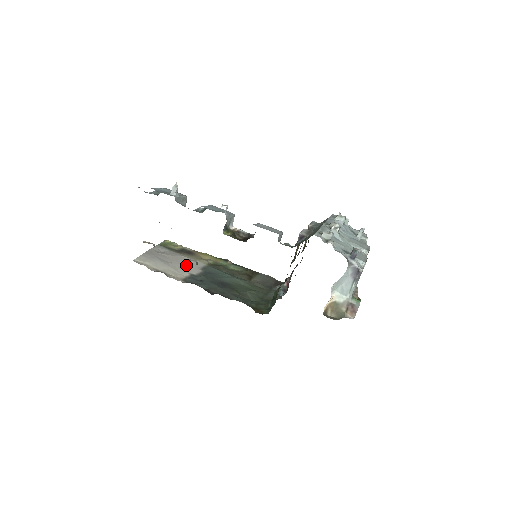
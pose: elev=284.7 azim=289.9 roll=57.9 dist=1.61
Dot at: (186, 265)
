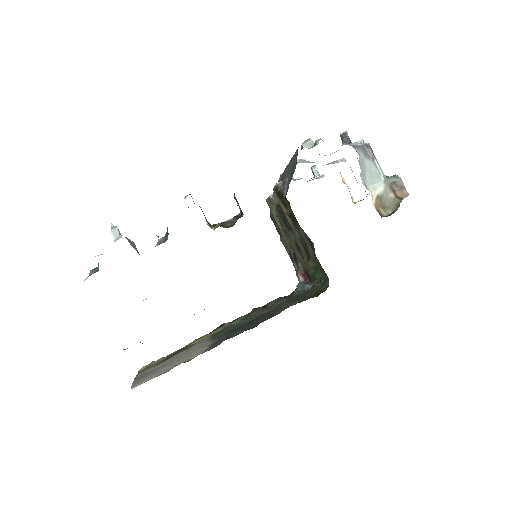
Dot at: (192, 350)
